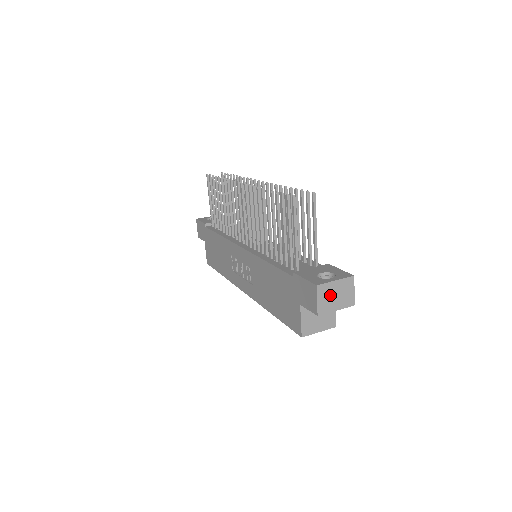
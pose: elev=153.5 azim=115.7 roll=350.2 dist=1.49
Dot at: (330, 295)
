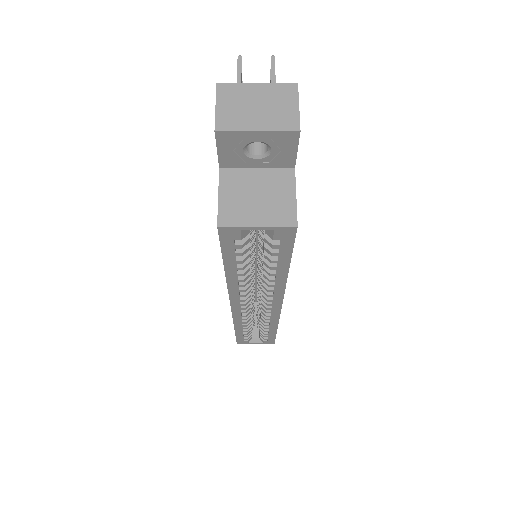
Dot at: (244, 103)
